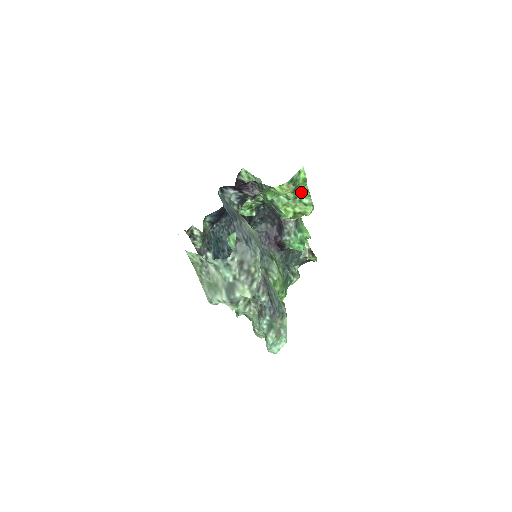
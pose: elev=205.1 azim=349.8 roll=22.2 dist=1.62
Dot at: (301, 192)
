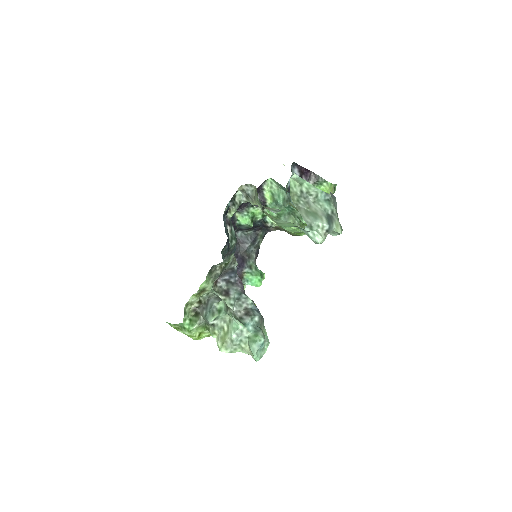
Dot at: occluded
